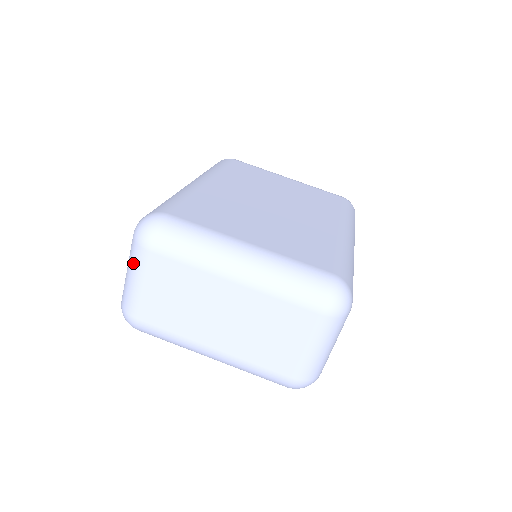
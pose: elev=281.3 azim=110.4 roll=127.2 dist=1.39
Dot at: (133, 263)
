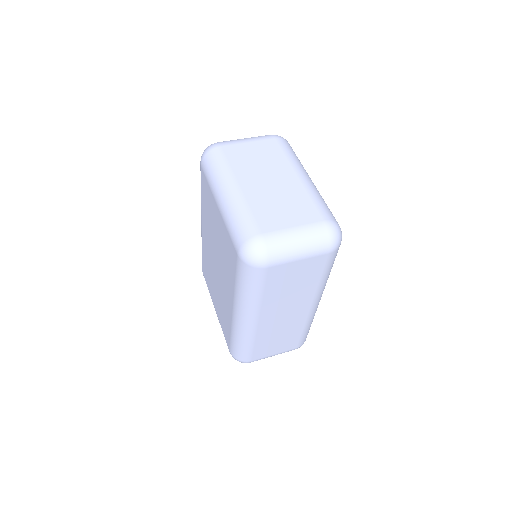
Dot at: (256, 137)
